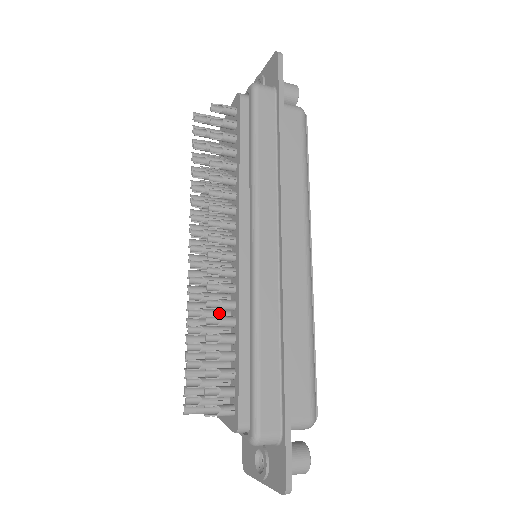
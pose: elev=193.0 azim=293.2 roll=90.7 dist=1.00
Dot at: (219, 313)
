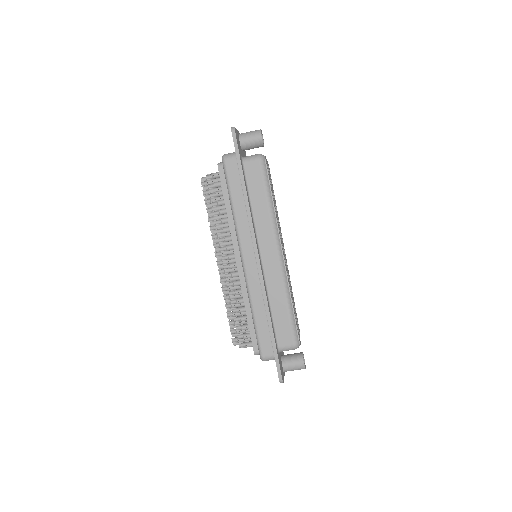
Dot at: (238, 296)
